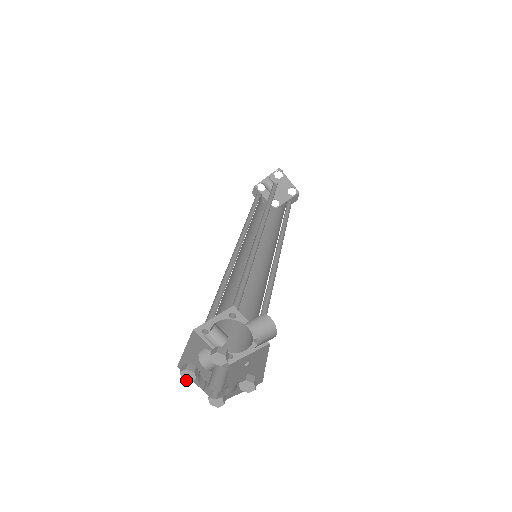
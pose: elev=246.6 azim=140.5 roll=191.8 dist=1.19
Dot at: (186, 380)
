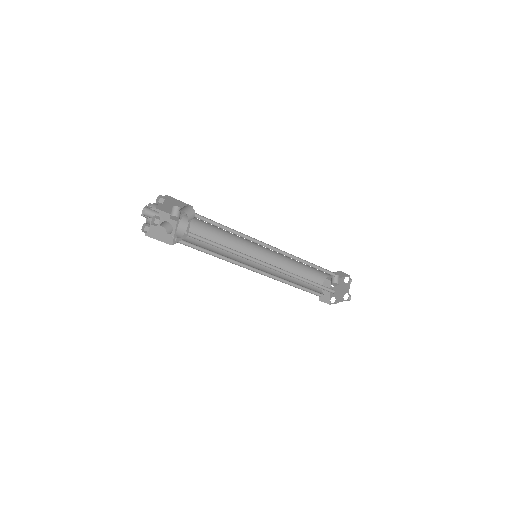
Dot at: occluded
